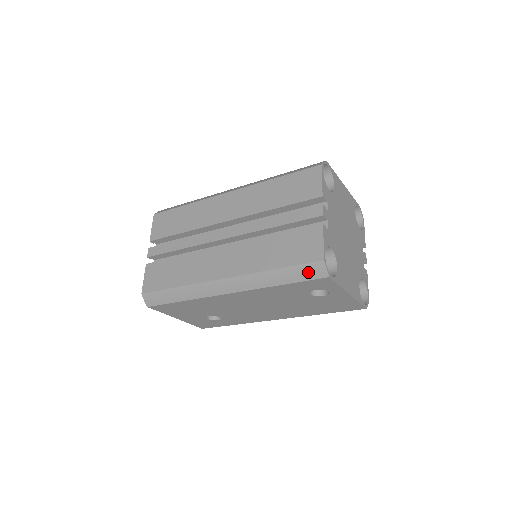
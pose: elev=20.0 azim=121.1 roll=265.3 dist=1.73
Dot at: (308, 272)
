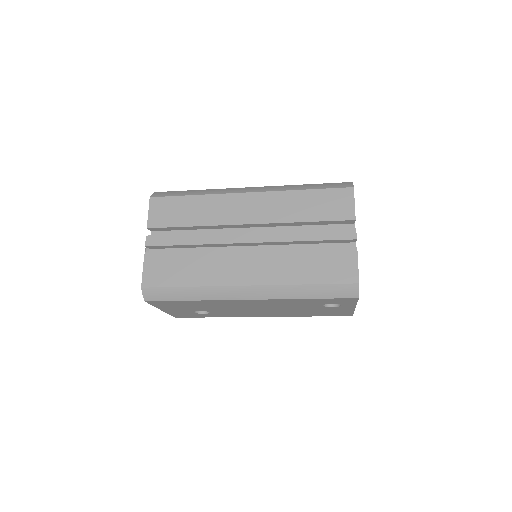
Dot at: (340, 291)
